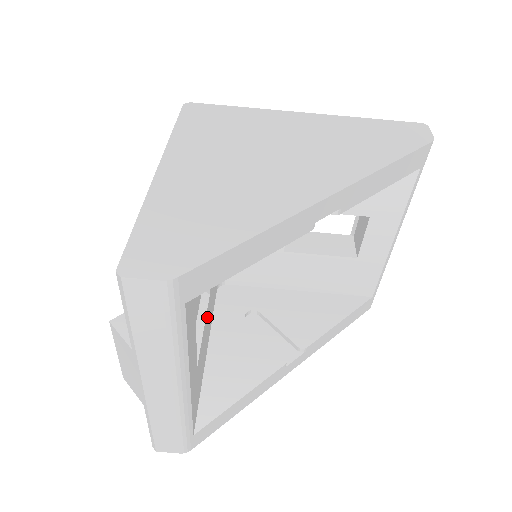
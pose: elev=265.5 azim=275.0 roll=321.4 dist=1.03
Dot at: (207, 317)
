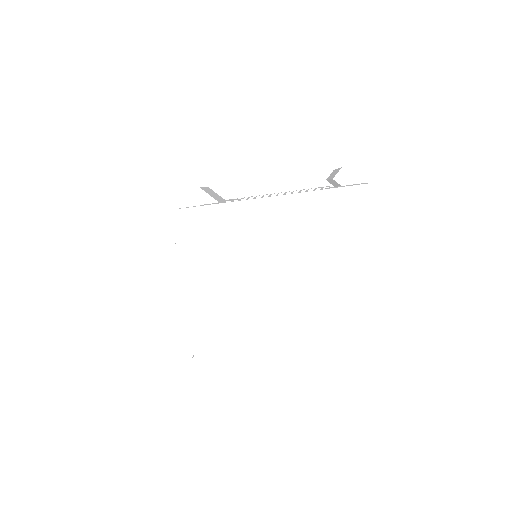
Dot at: occluded
